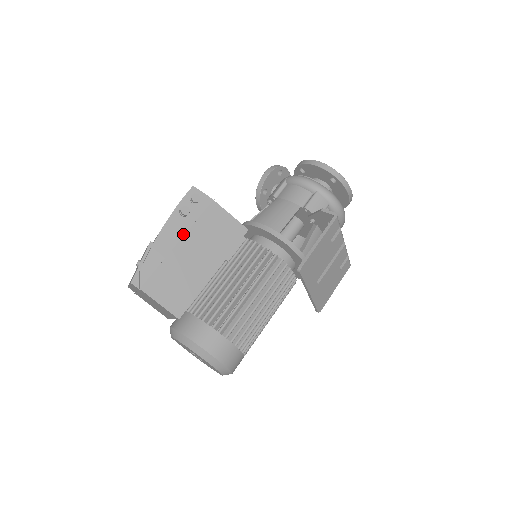
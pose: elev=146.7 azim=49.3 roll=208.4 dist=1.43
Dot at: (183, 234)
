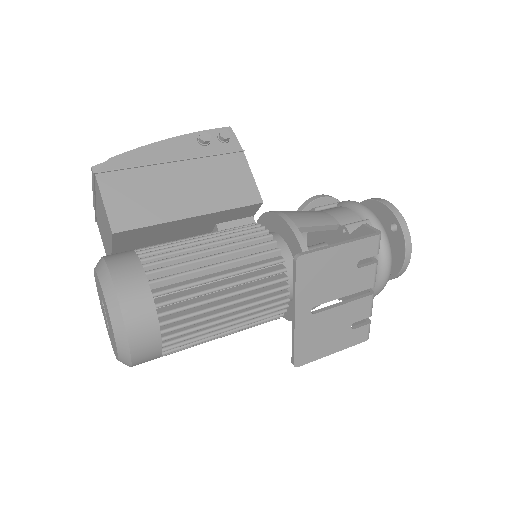
Dot at: (186, 157)
